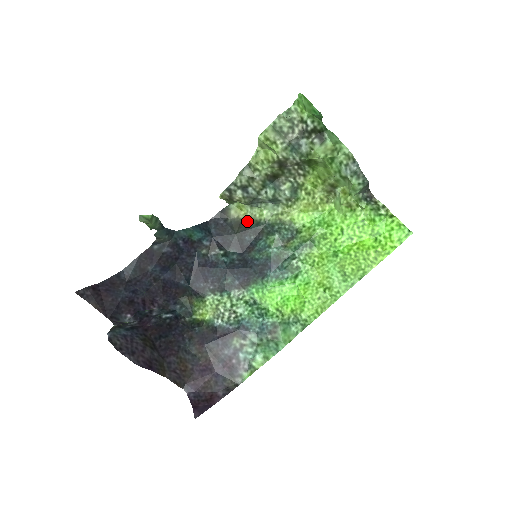
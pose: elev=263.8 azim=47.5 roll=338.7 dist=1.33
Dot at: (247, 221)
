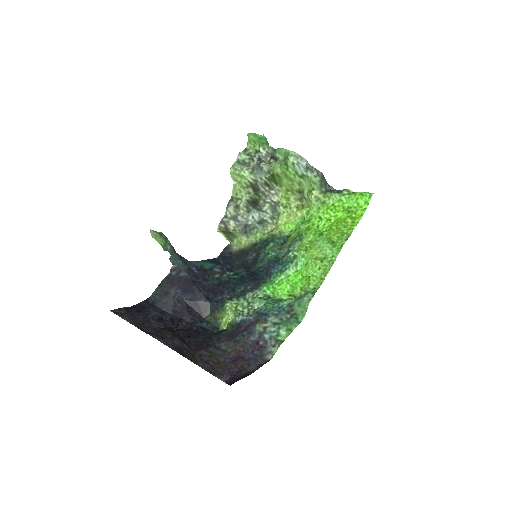
Dot at: (247, 247)
